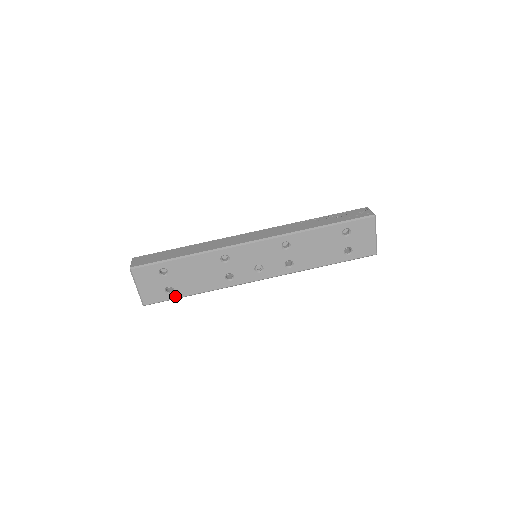
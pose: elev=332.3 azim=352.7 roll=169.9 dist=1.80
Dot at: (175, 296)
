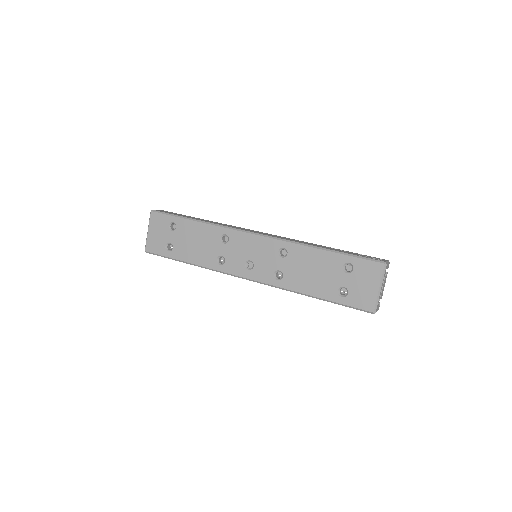
Dot at: (171, 255)
